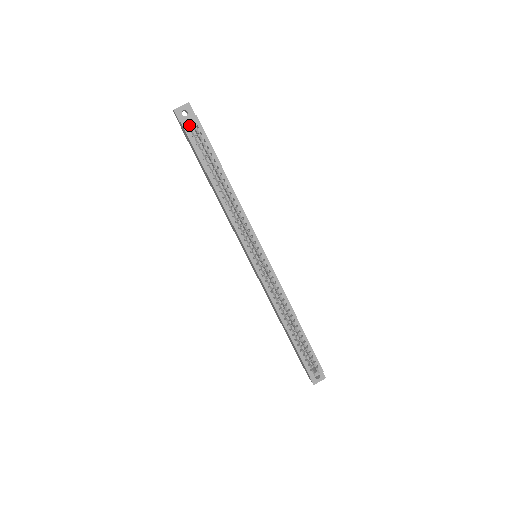
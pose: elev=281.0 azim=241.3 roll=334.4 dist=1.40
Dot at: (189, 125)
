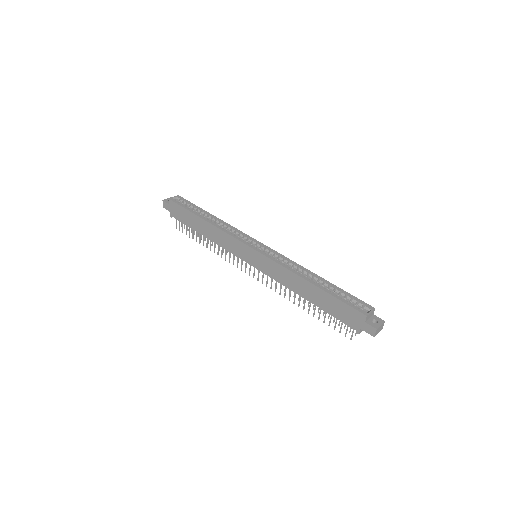
Dot at: (175, 200)
